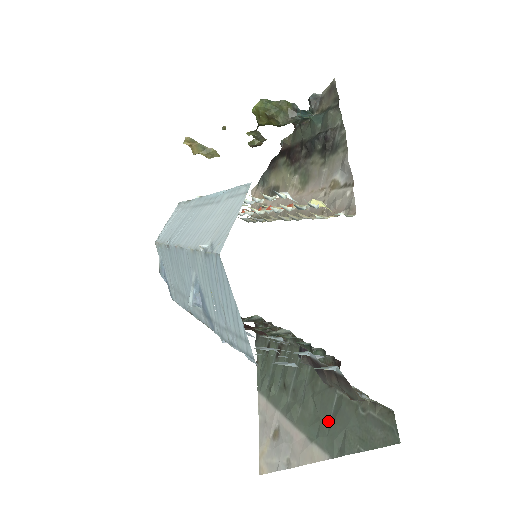
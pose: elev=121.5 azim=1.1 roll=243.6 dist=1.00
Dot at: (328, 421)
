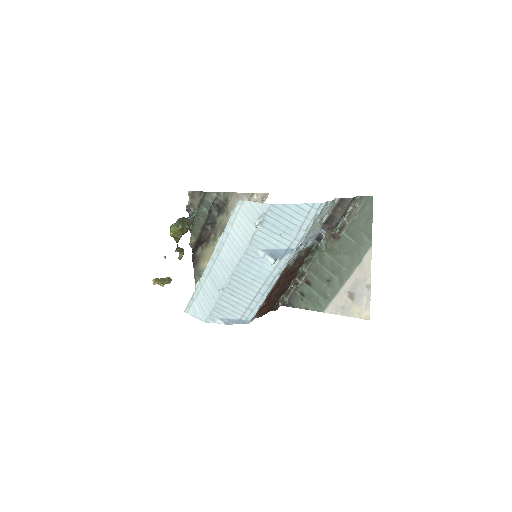
Dot at: (355, 244)
